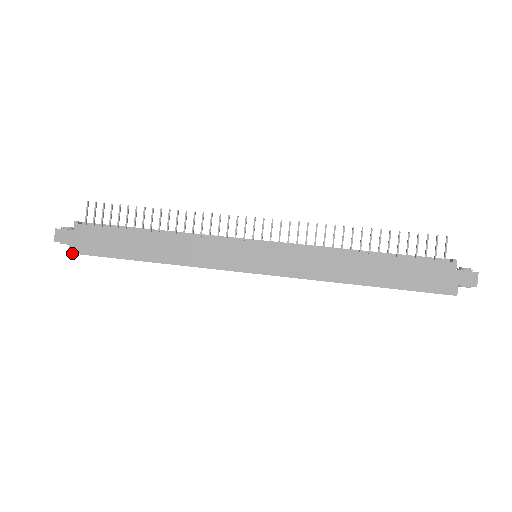
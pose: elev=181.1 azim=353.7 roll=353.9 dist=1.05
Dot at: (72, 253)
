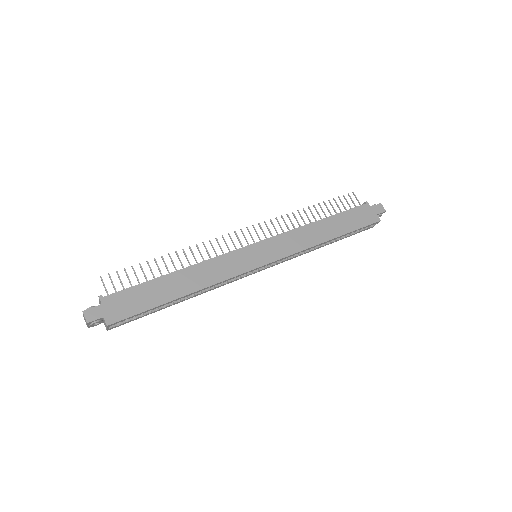
Dot at: (111, 324)
